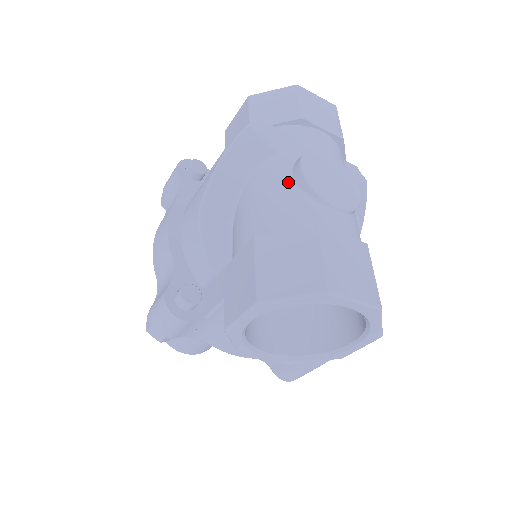
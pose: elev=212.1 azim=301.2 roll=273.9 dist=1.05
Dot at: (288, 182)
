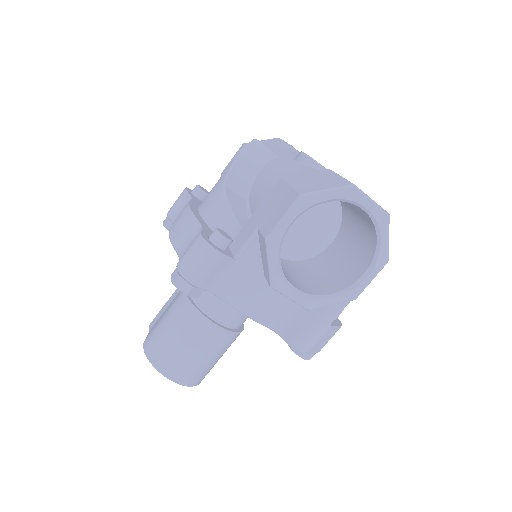
Dot at: (294, 163)
